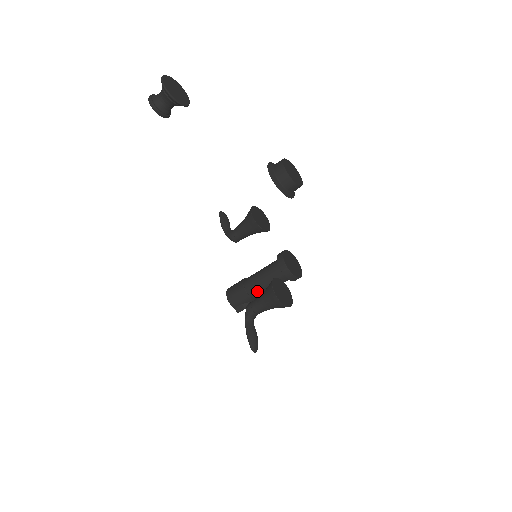
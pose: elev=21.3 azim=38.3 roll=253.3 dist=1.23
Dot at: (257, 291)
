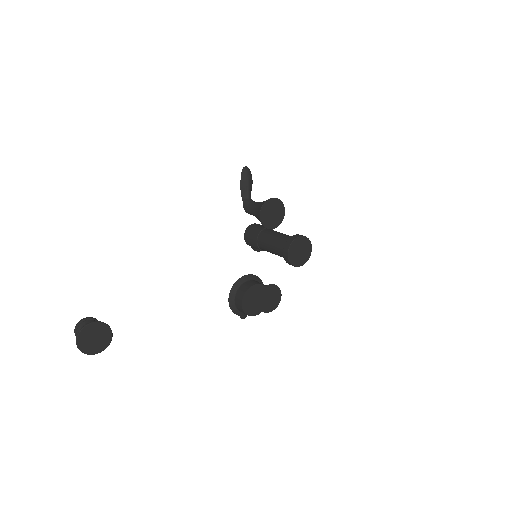
Dot at: (267, 251)
